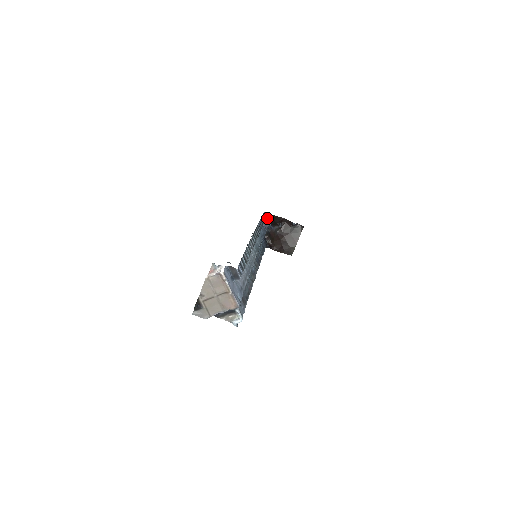
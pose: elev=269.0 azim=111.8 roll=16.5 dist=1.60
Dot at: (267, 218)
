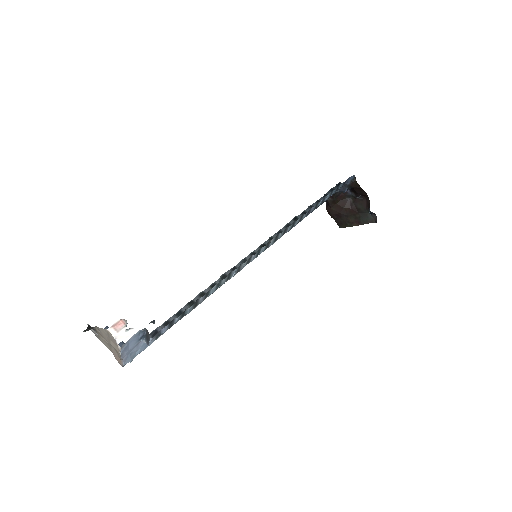
Dot at: (349, 184)
